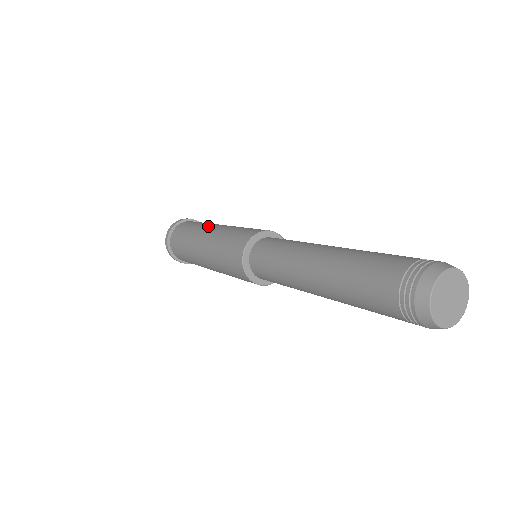
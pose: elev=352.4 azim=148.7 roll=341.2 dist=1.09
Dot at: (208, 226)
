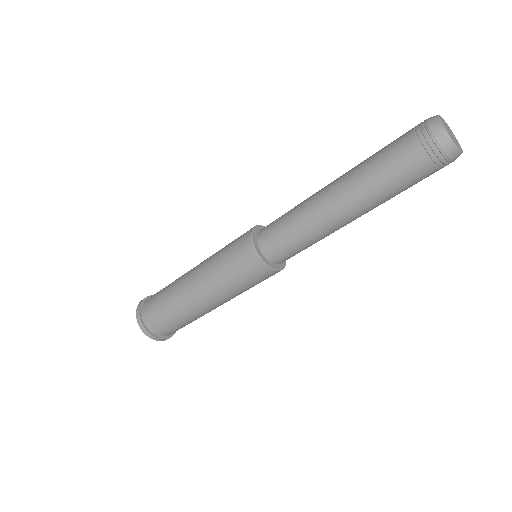
Dot at: occluded
